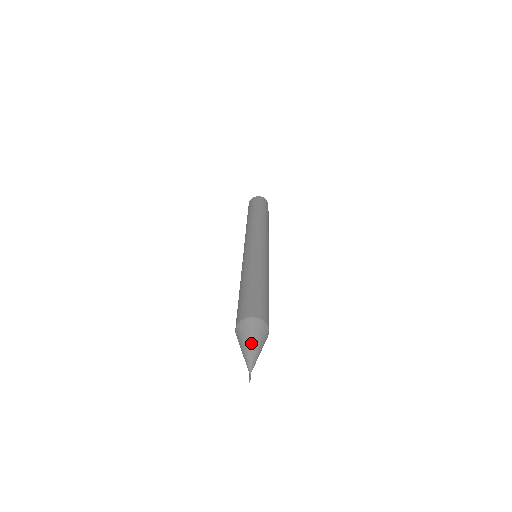
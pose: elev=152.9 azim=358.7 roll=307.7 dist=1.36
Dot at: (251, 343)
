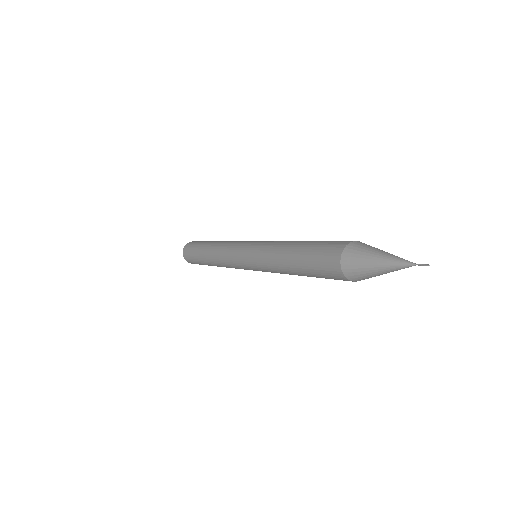
Dot at: (382, 251)
